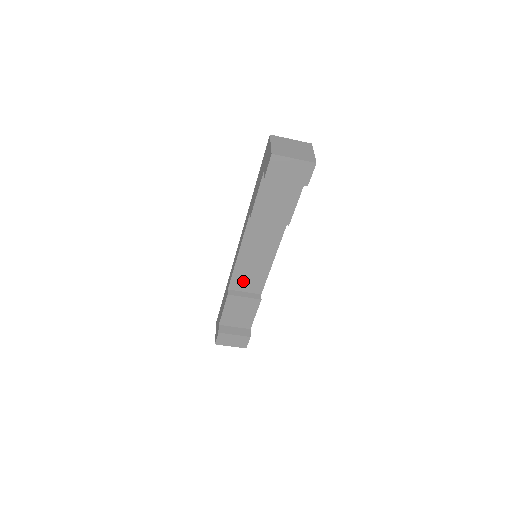
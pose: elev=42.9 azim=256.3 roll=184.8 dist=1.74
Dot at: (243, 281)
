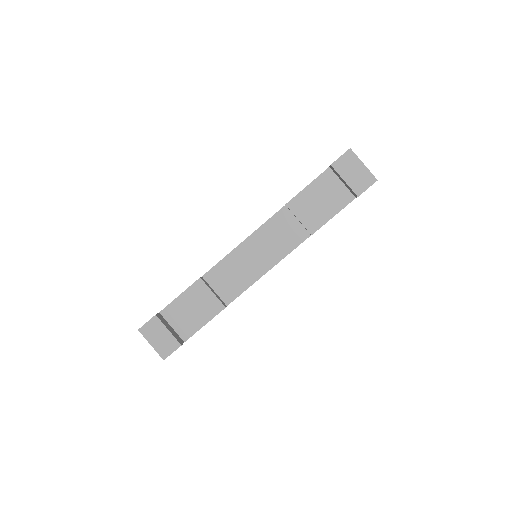
Dot at: (223, 276)
